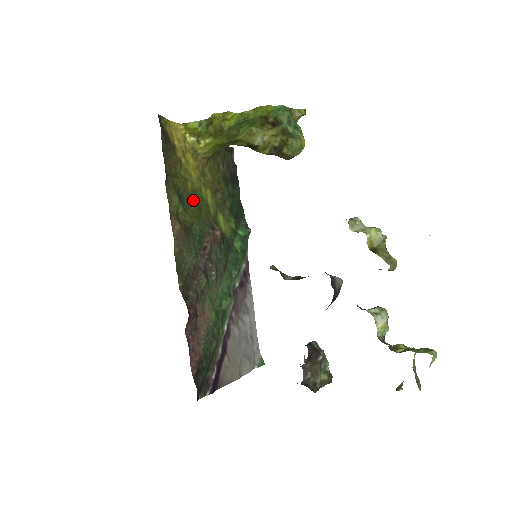
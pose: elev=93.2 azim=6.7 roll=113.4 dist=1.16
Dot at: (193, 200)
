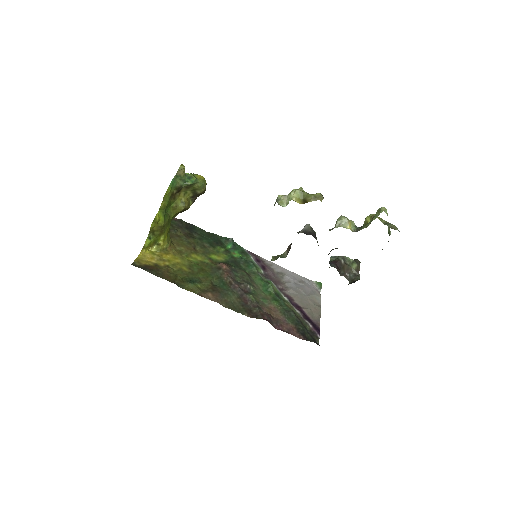
Dot at: (195, 272)
